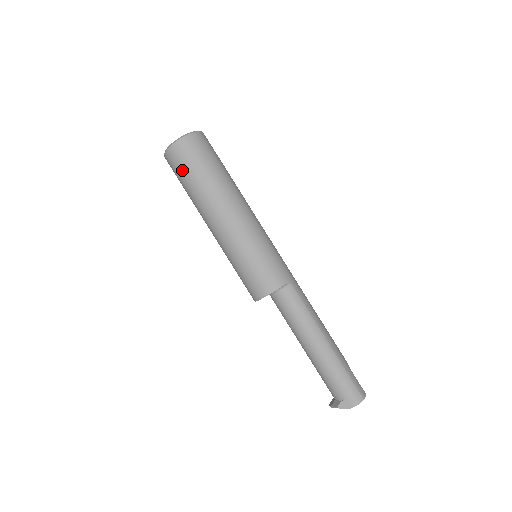
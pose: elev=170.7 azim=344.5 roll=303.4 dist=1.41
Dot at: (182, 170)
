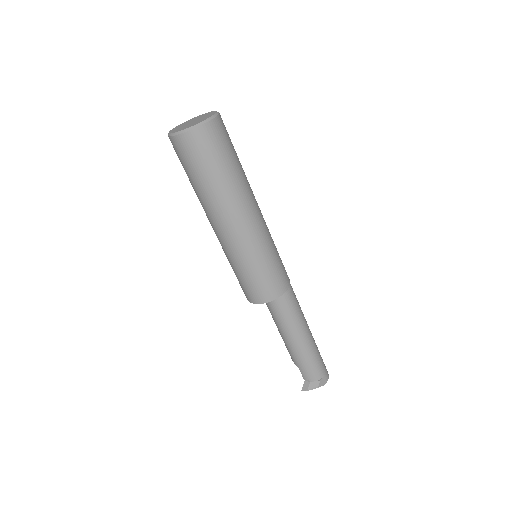
Dot at: (216, 154)
